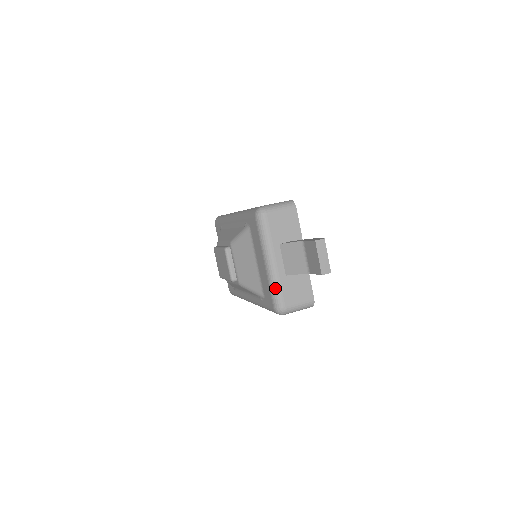
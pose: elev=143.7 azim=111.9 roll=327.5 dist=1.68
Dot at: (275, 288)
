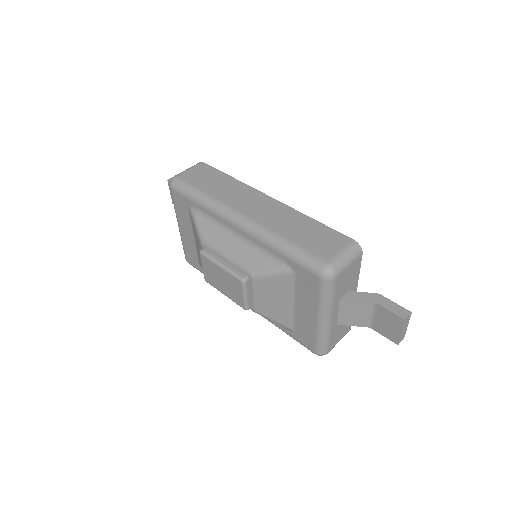
Dot at: (324, 340)
